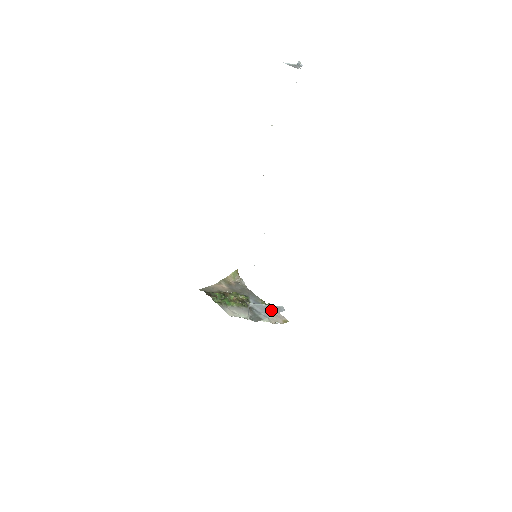
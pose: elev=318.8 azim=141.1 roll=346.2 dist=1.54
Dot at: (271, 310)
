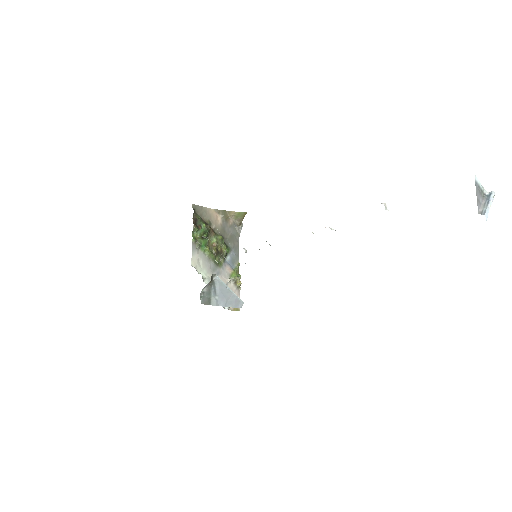
Dot at: (229, 299)
